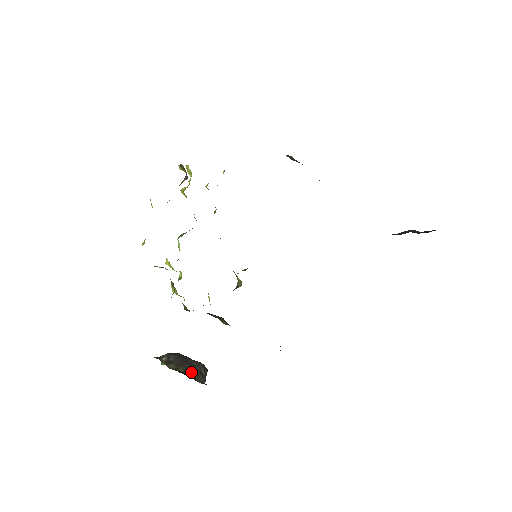
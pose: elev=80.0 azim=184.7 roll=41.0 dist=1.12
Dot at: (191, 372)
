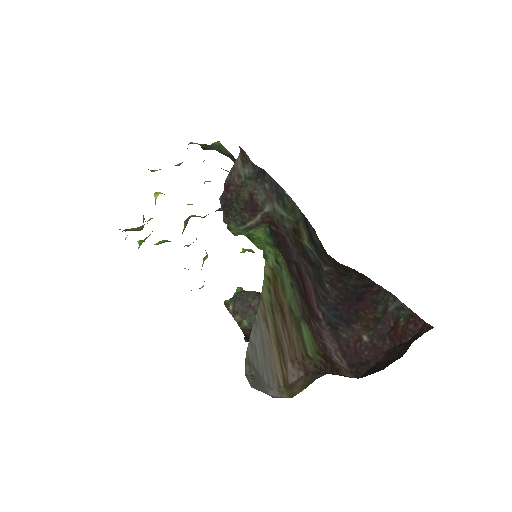
Dot at: occluded
